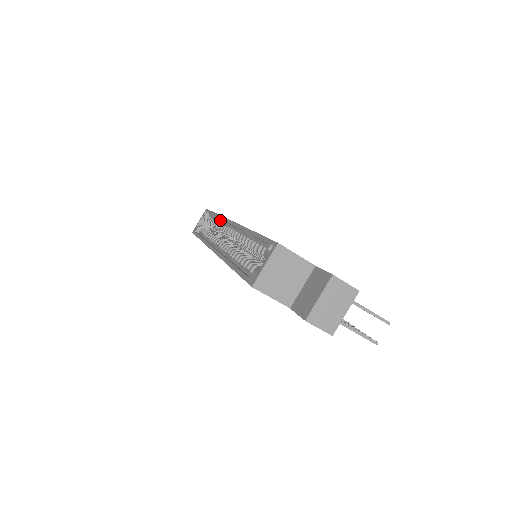
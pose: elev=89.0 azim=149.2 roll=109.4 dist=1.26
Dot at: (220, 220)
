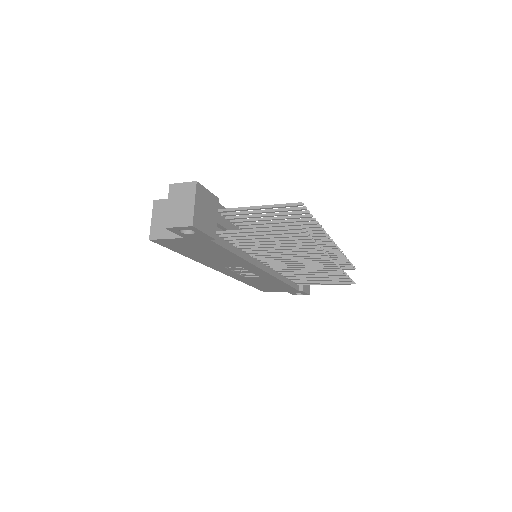
Dot at: occluded
